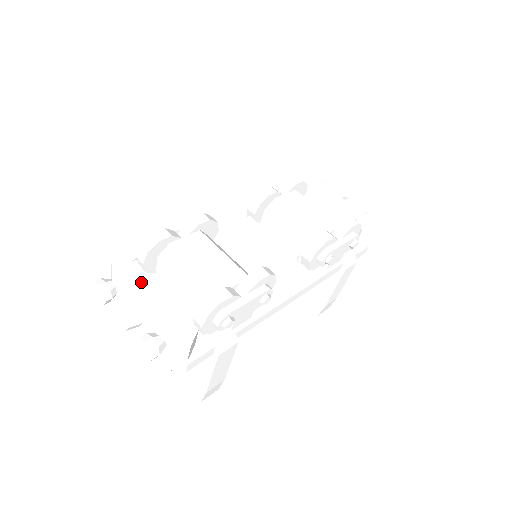
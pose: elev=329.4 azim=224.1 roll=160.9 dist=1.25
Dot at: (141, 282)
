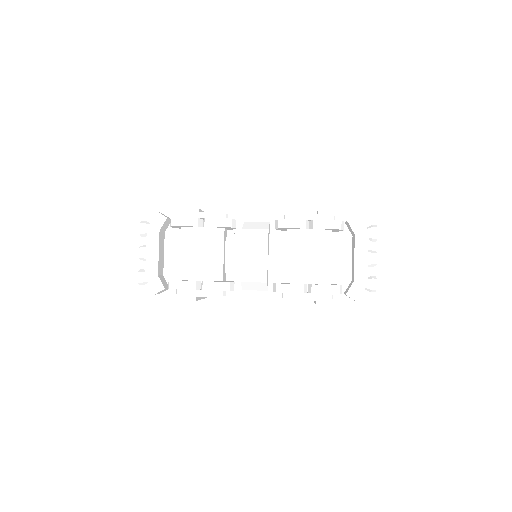
Dot at: (159, 240)
